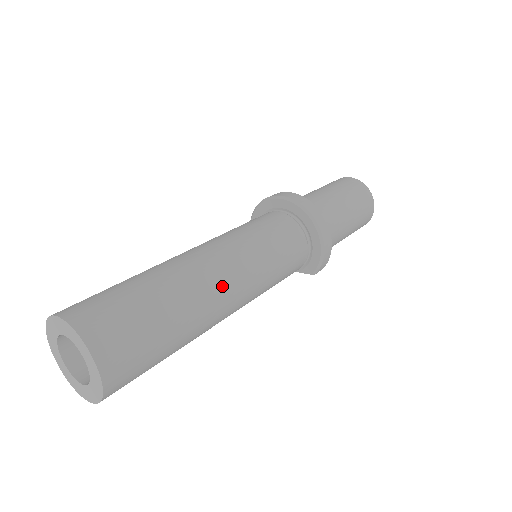
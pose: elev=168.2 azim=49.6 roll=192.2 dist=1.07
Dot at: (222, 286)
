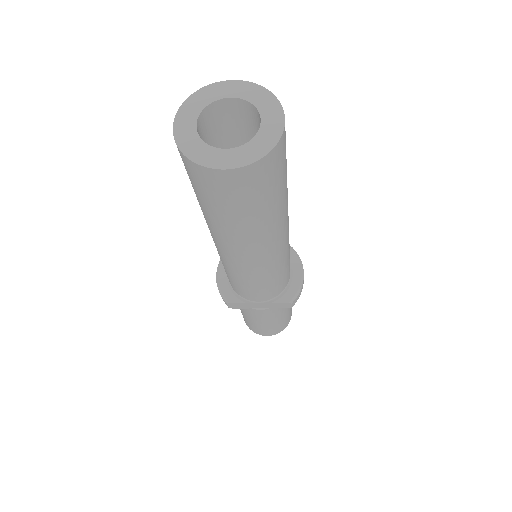
Dot at: occluded
